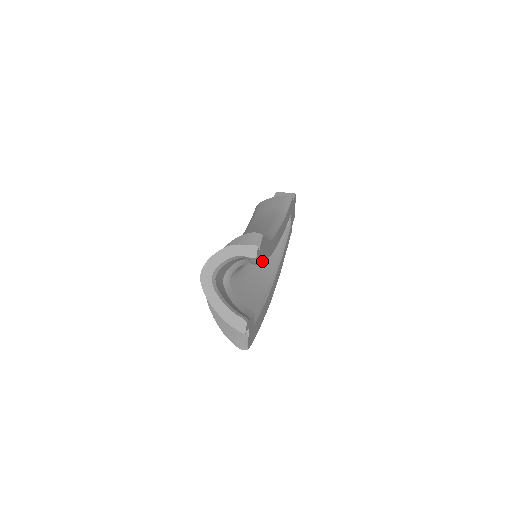
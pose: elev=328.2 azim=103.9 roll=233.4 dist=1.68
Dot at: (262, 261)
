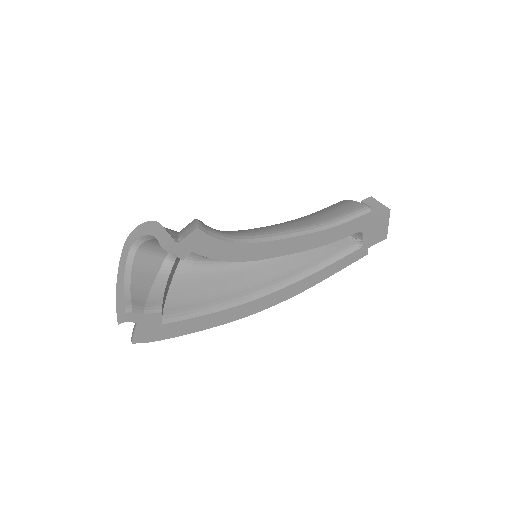
Dot at: (274, 267)
